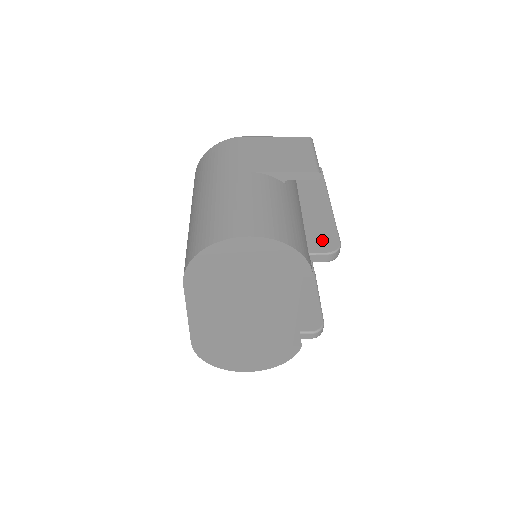
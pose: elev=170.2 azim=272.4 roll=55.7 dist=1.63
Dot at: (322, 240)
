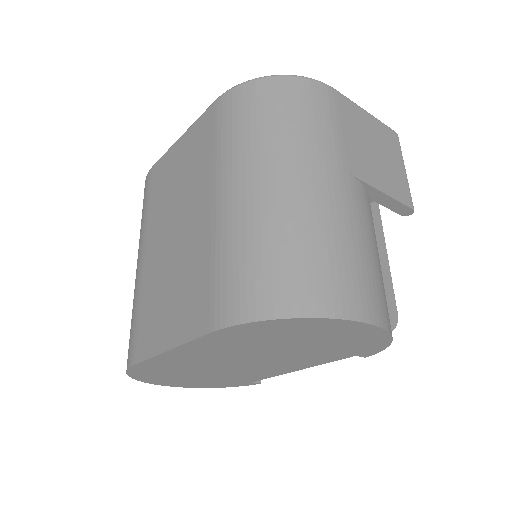
Dot at: occluded
